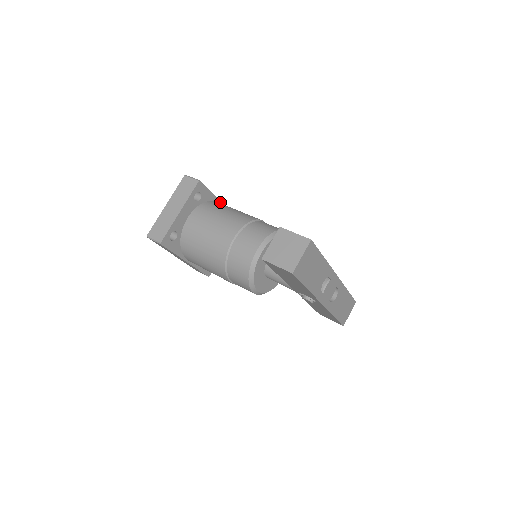
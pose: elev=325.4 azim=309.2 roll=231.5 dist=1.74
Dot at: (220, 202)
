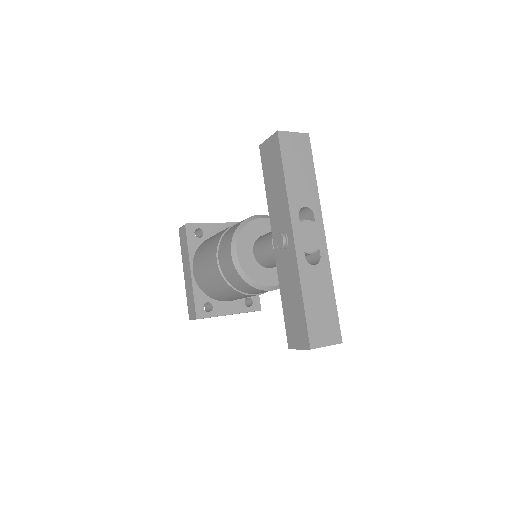
Dot at: occluded
